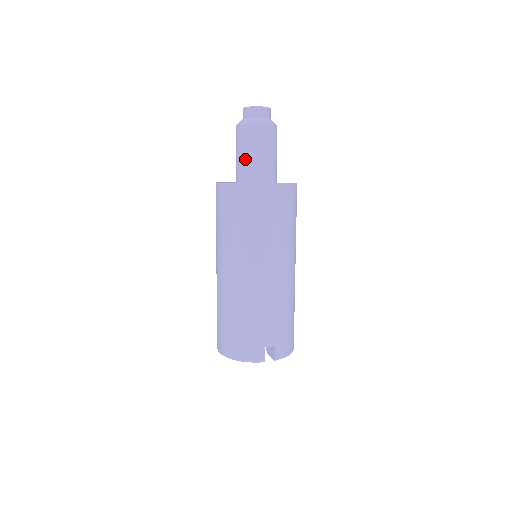
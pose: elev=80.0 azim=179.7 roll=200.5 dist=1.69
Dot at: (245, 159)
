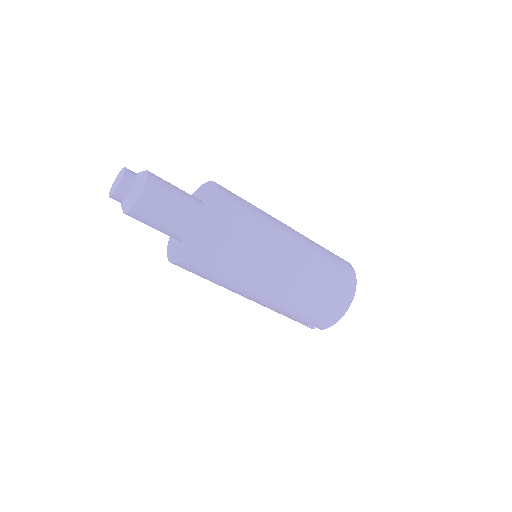
Dot at: occluded
